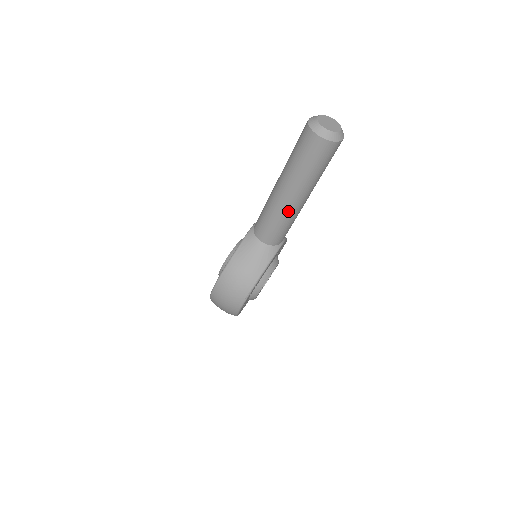
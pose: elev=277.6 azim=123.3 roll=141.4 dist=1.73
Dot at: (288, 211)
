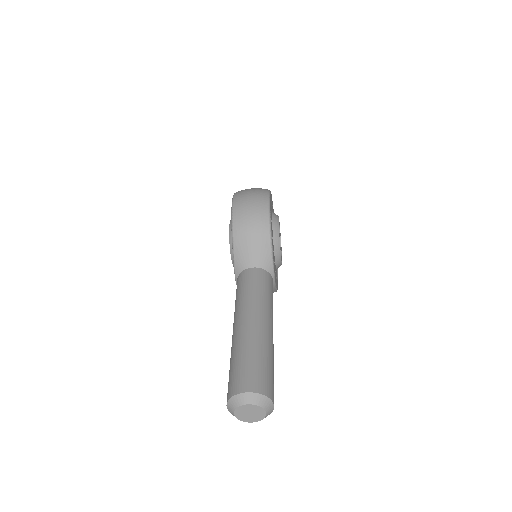
Dot at: occluded
